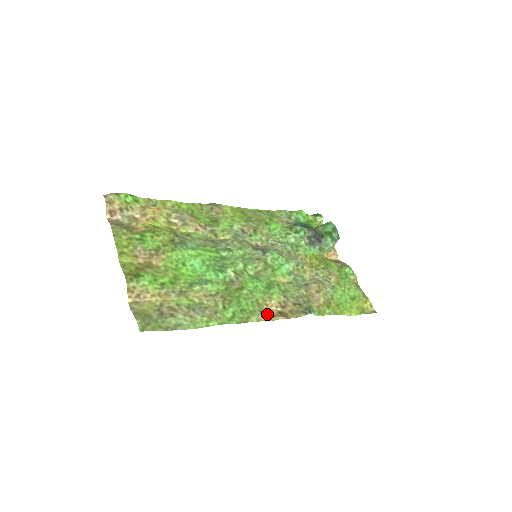
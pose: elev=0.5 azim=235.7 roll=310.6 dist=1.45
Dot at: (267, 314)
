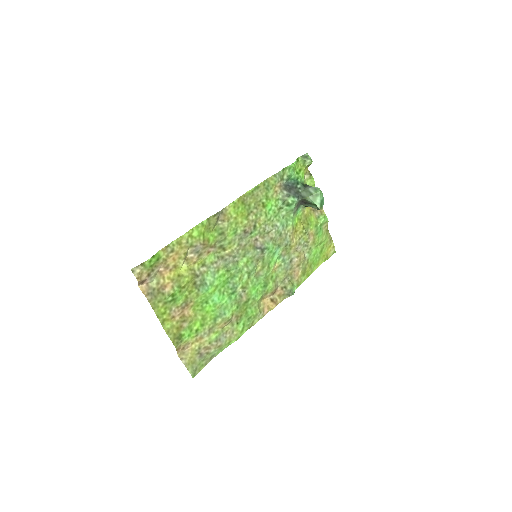
Dot at: (264, 310)
